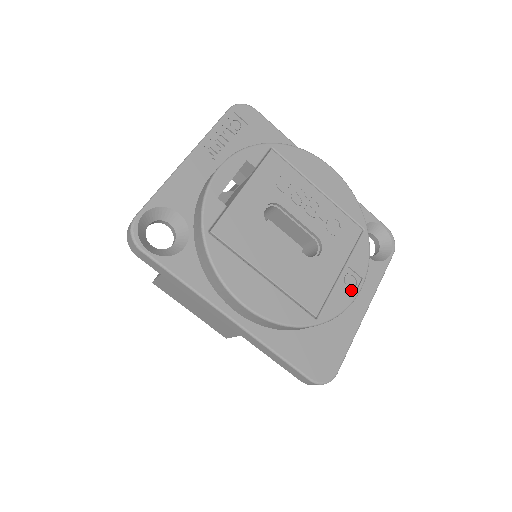
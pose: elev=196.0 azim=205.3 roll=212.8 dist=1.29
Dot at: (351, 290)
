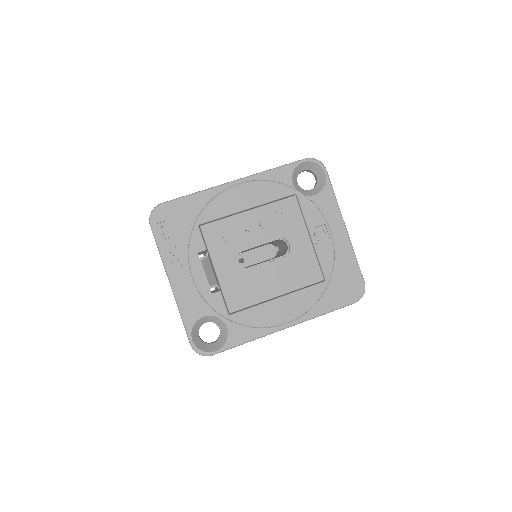
Dot at: (326, 239)
